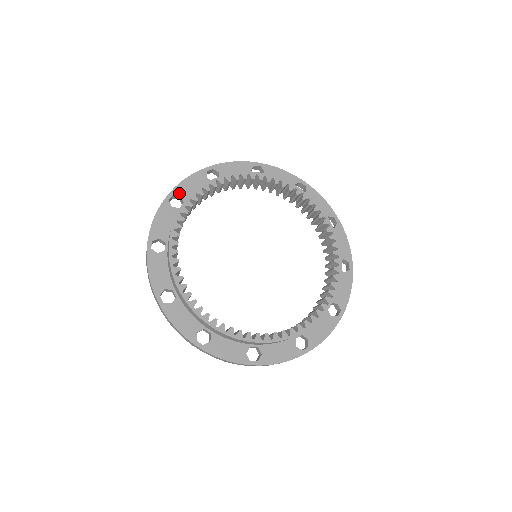
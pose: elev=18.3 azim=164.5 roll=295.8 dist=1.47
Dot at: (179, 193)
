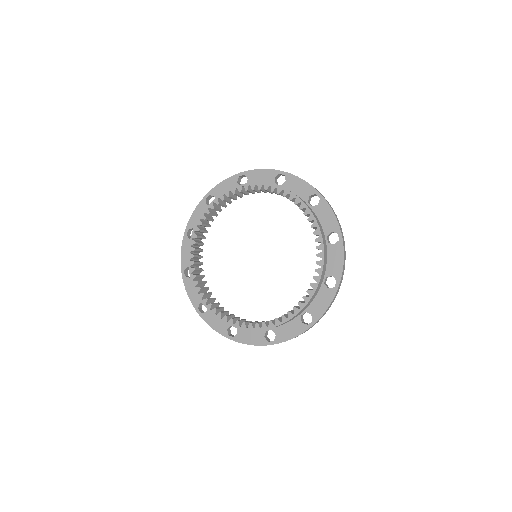
Dot at: (191, 226)
